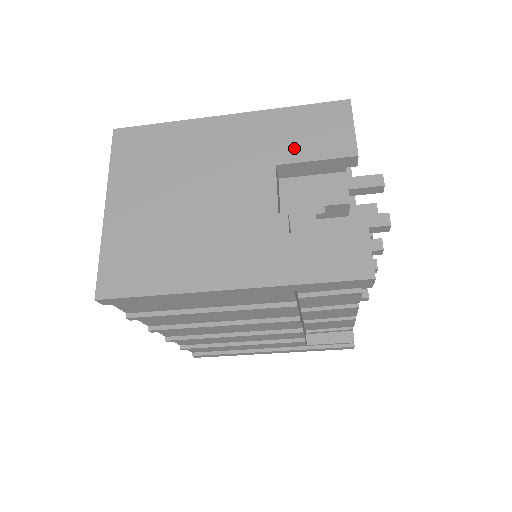
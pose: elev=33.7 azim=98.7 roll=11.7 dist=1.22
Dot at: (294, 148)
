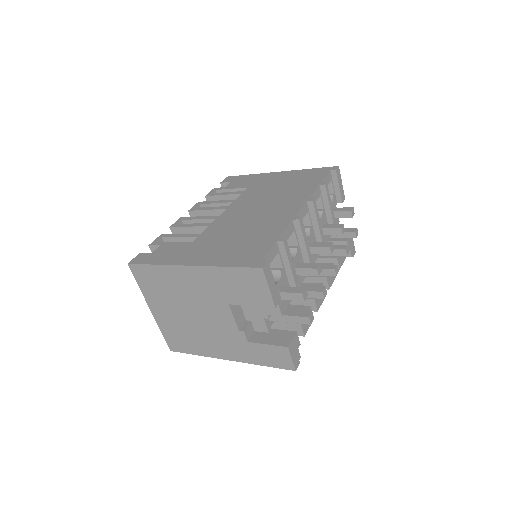
Dot at: (236, 296)
